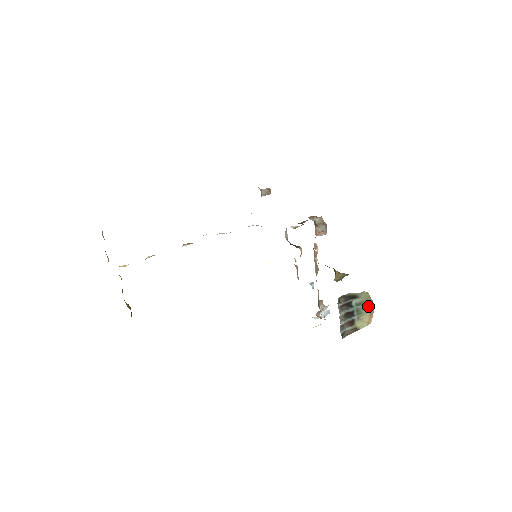
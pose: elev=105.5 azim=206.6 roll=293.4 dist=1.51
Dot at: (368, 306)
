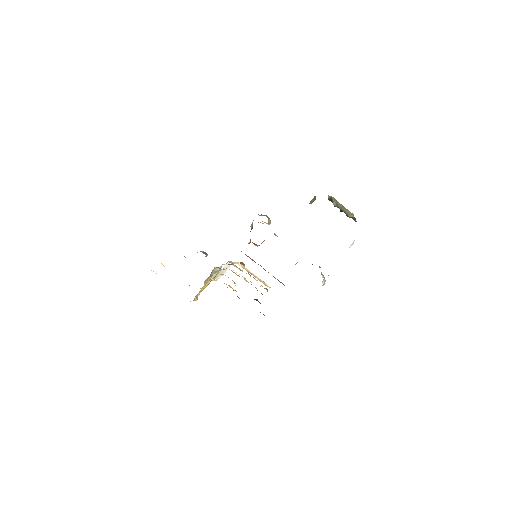
Dot at: (341, 206)
